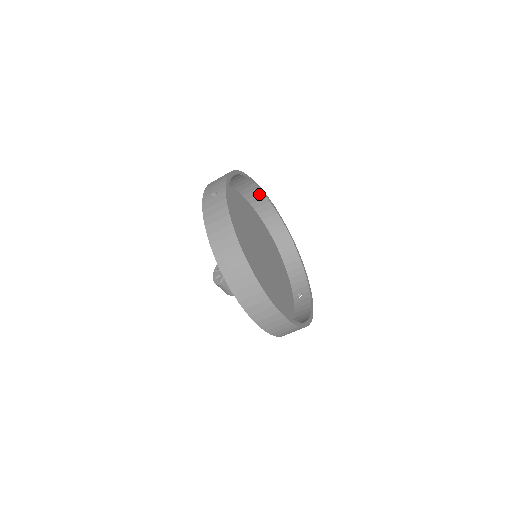
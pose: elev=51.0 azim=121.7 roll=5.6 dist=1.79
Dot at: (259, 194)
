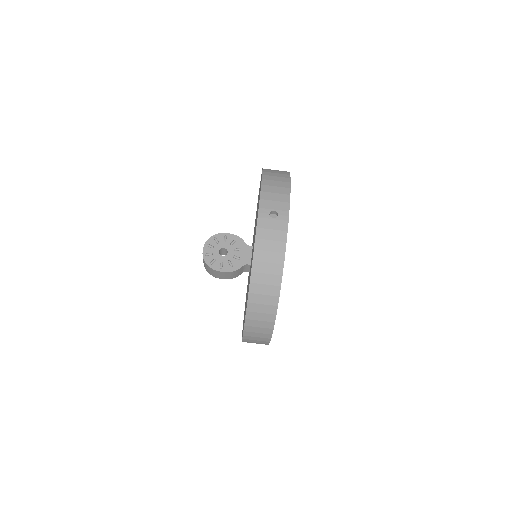
Dot at: occluded
